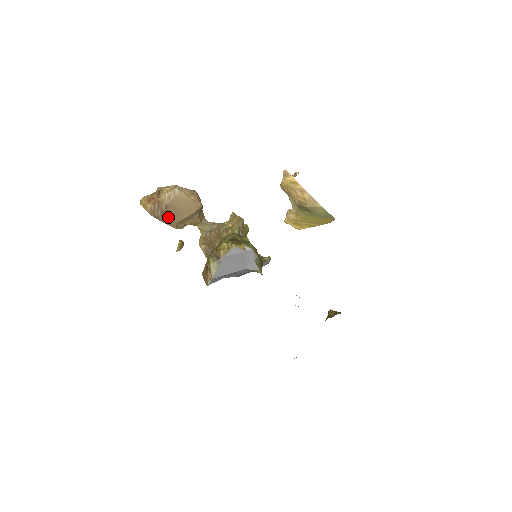
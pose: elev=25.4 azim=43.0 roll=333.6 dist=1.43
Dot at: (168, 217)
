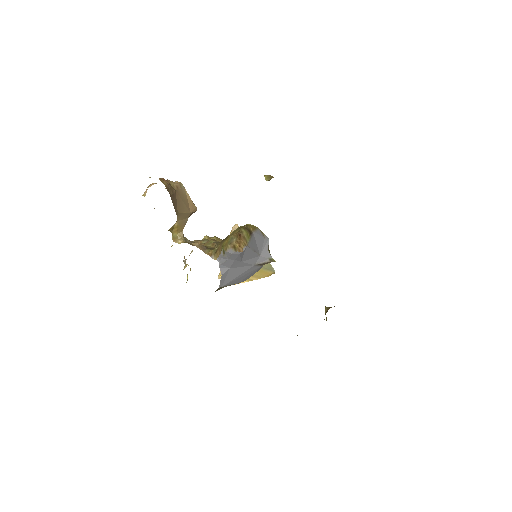
Dot at: (175, 202)
